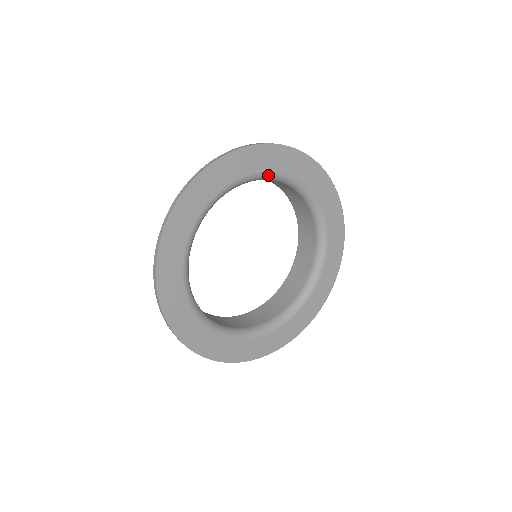
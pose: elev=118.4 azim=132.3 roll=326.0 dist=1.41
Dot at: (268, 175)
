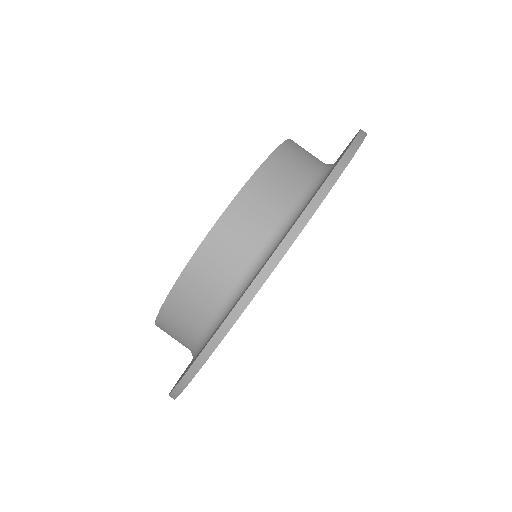
Dot at: occluded
